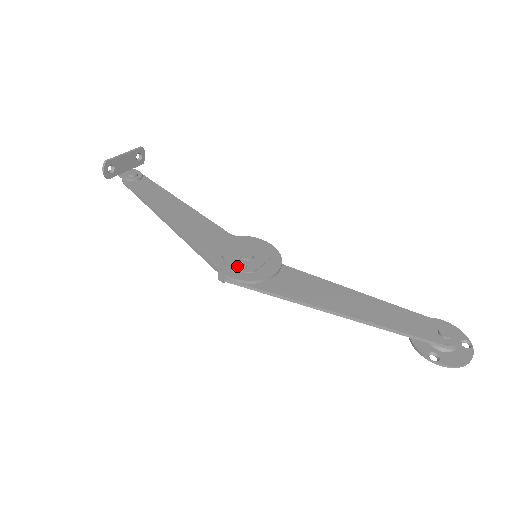
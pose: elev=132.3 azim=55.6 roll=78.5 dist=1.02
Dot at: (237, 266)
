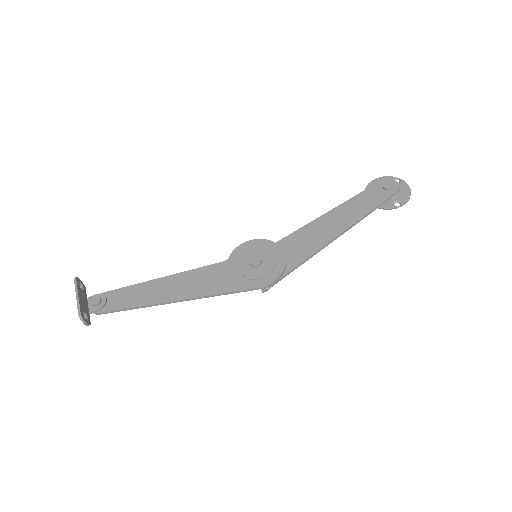
Dot at: (263, 273)
